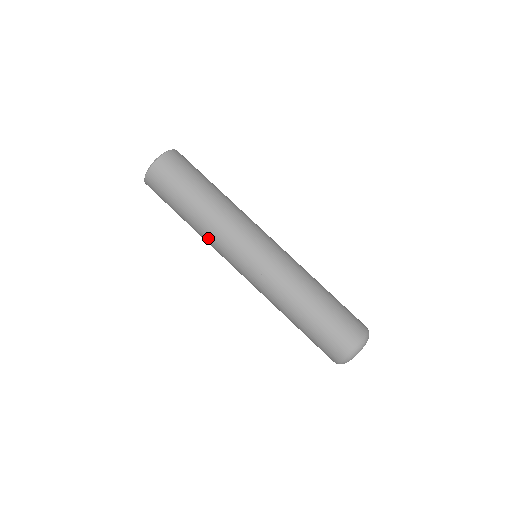
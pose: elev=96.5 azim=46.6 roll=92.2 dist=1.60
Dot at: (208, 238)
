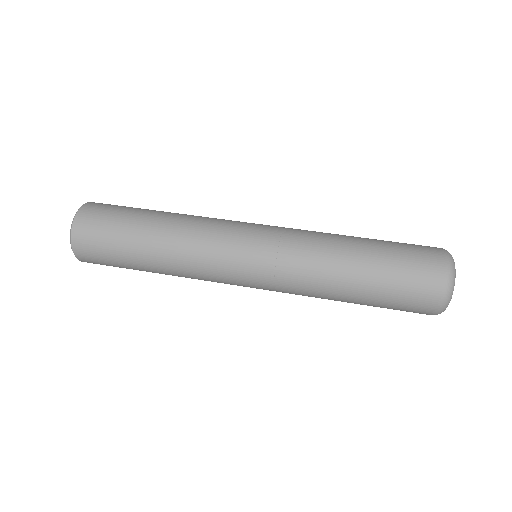
Dot at: (189, 235)
